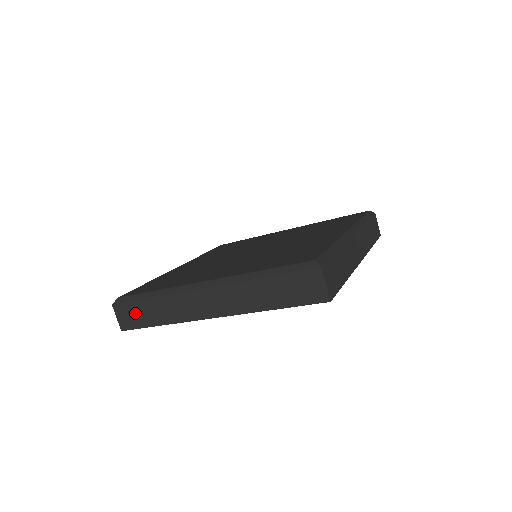
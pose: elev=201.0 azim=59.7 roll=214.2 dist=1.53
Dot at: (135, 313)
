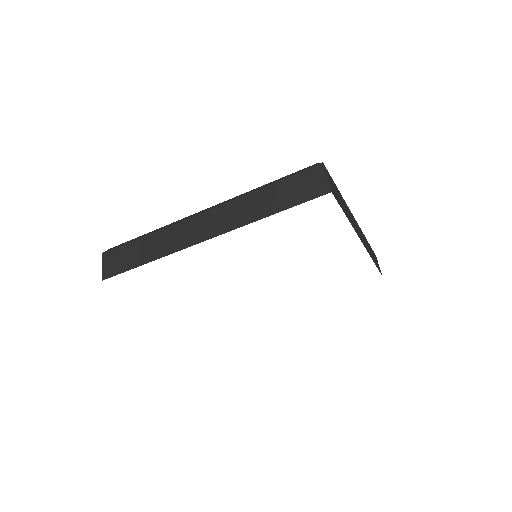
Dot at: (124, 256)
